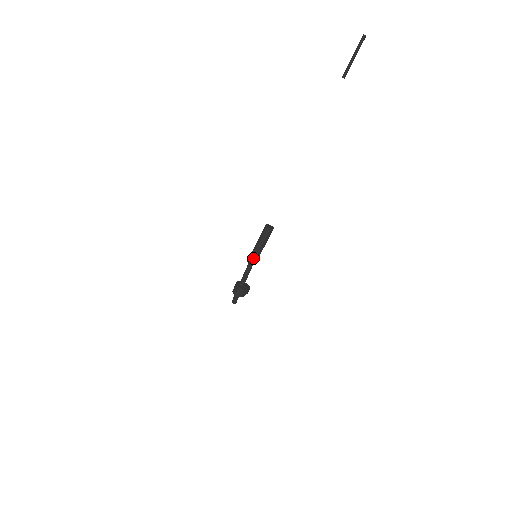
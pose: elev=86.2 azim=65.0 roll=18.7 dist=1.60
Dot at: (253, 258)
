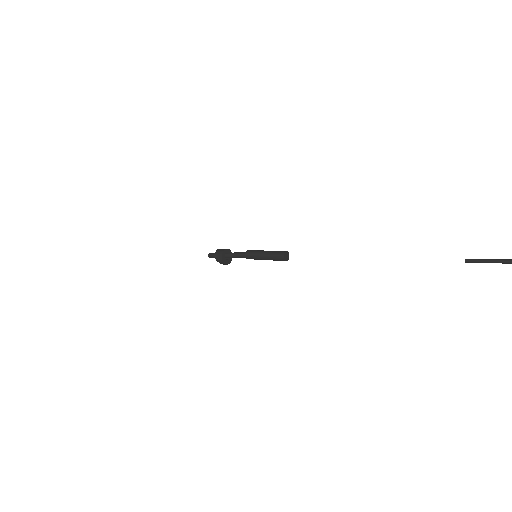
Dot at: (252, 256)
